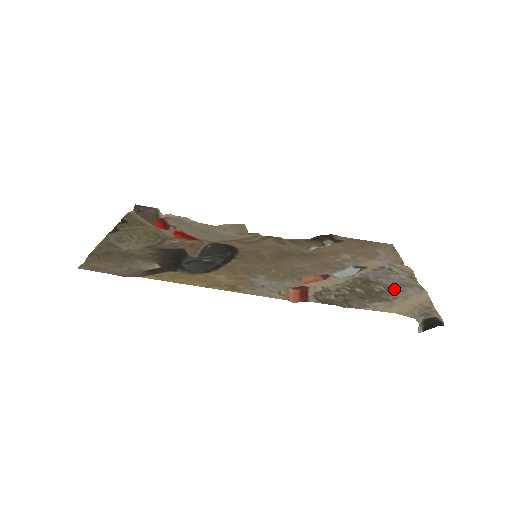
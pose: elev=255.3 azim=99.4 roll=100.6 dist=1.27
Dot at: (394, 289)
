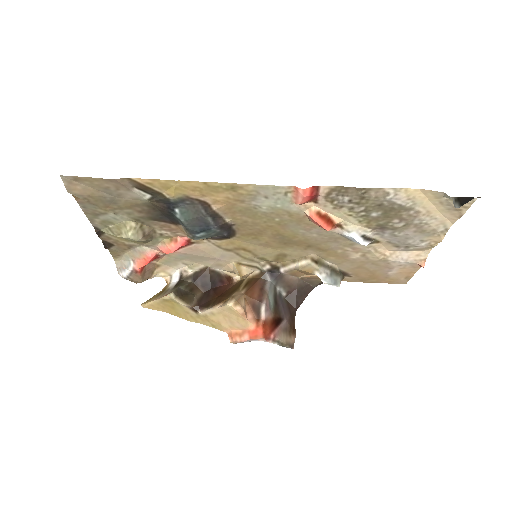
Dot at: (414, 224)
